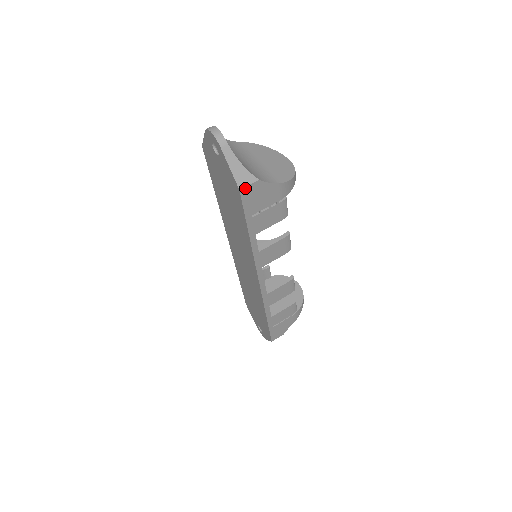
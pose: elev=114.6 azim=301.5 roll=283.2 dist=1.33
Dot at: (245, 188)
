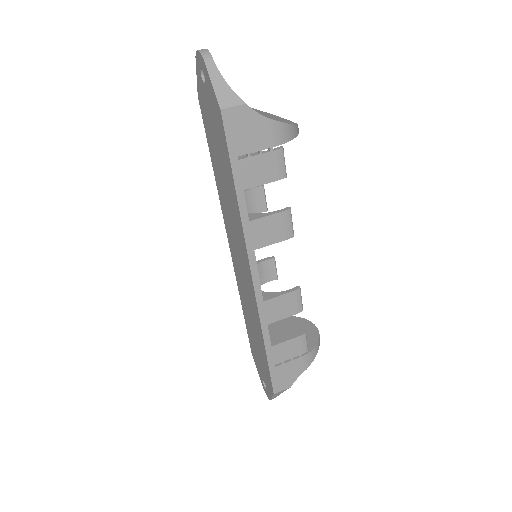
Dot at: (228, 110)
